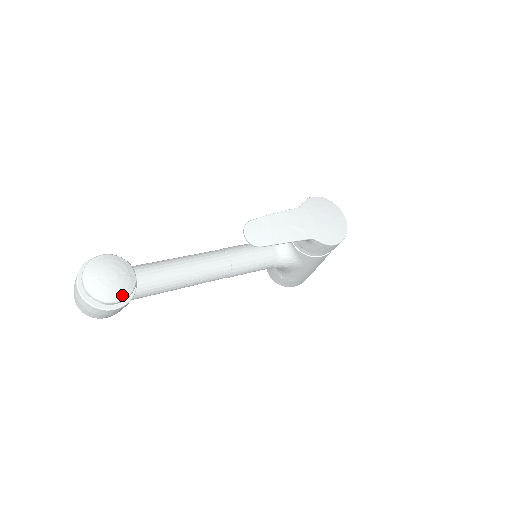
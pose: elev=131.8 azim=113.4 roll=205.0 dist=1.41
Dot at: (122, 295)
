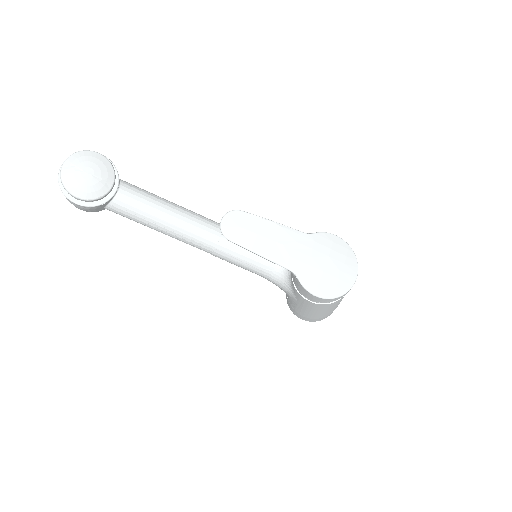
Dot at: (84, 195)
